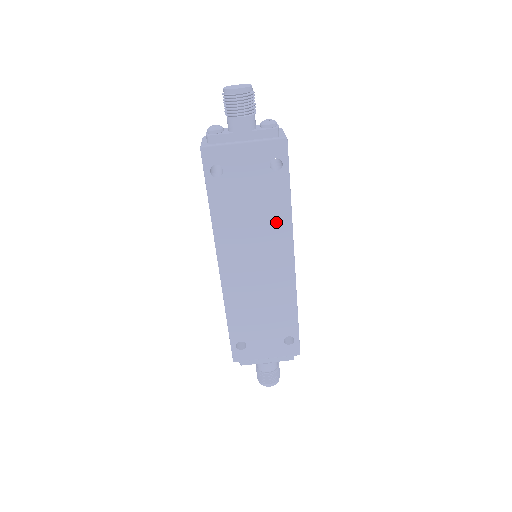
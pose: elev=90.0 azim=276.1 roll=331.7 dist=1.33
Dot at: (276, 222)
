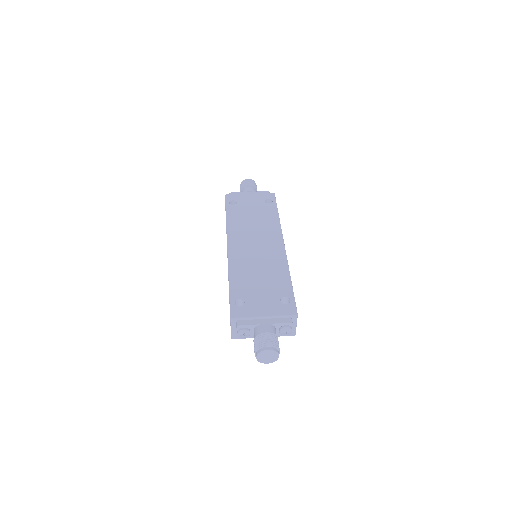
Dot at: (270, 224)
